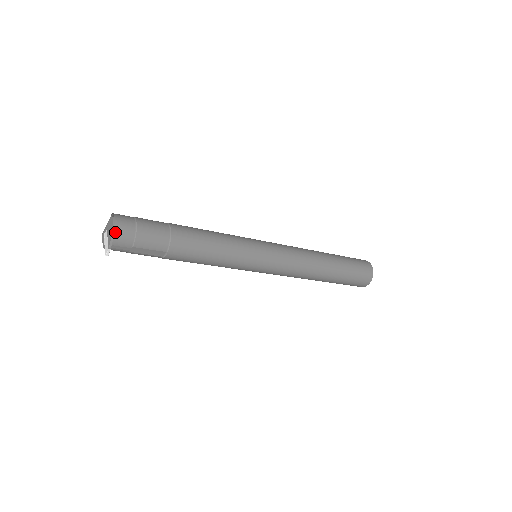
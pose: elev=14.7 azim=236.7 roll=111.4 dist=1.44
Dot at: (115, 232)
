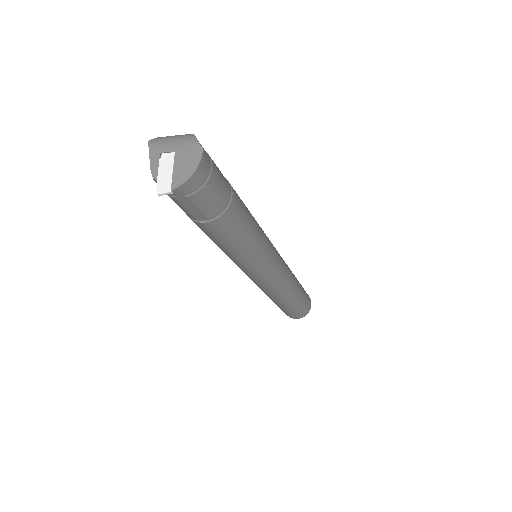
Dot at: (189, 169)
